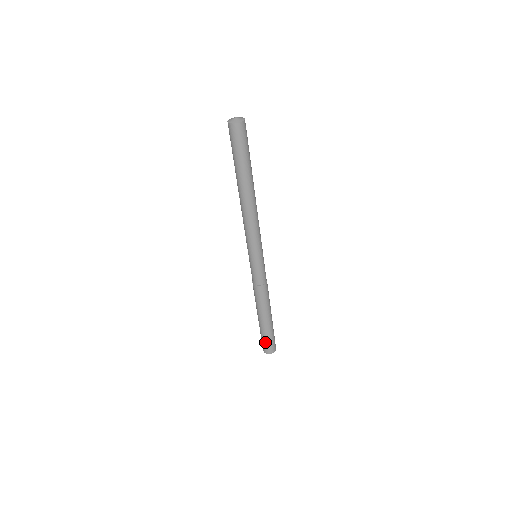
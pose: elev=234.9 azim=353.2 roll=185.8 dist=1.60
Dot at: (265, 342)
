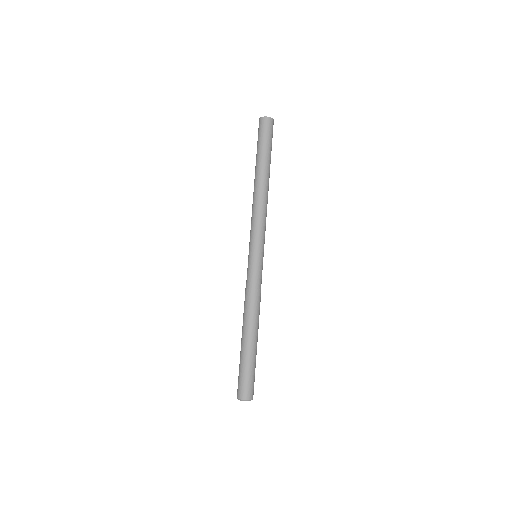
Dot at: (250, 379)
